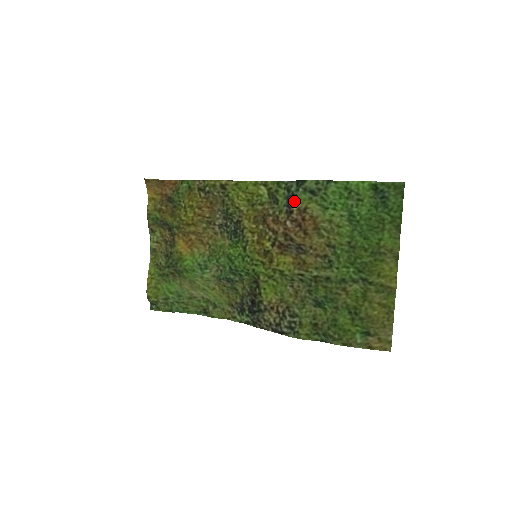
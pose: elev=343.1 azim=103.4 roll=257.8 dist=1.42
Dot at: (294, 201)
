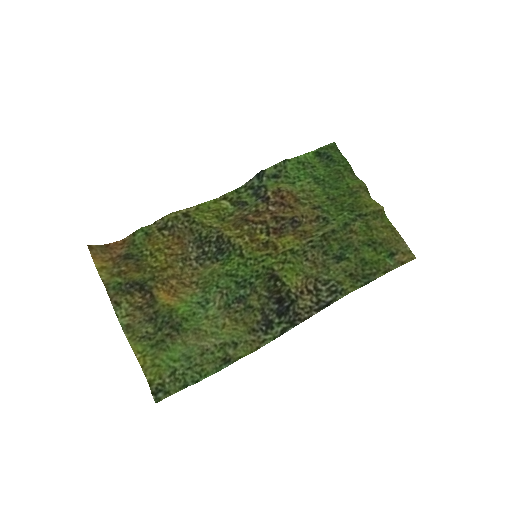
Dot at: (265, 189)
